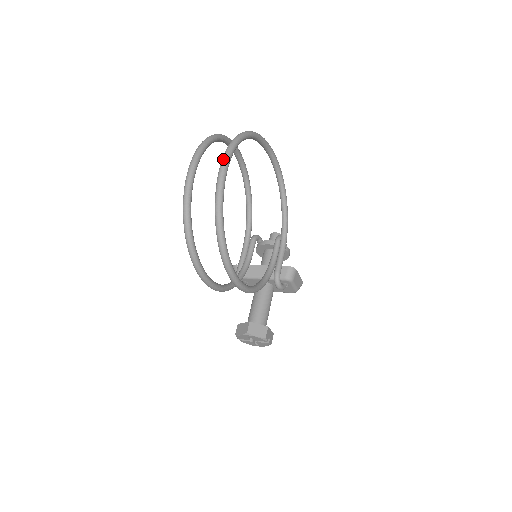
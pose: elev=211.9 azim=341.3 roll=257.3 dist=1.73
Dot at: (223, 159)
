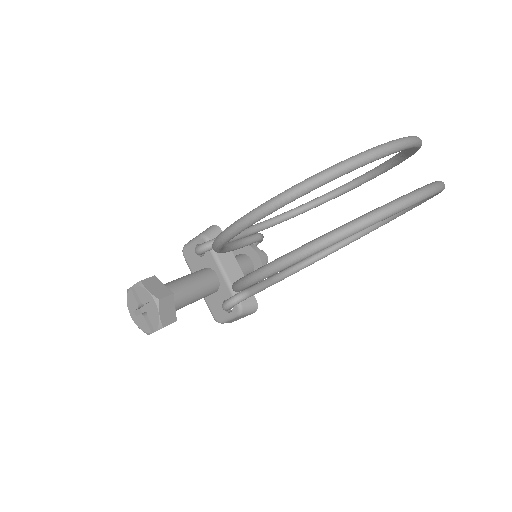
Dot at: (438, 184)
